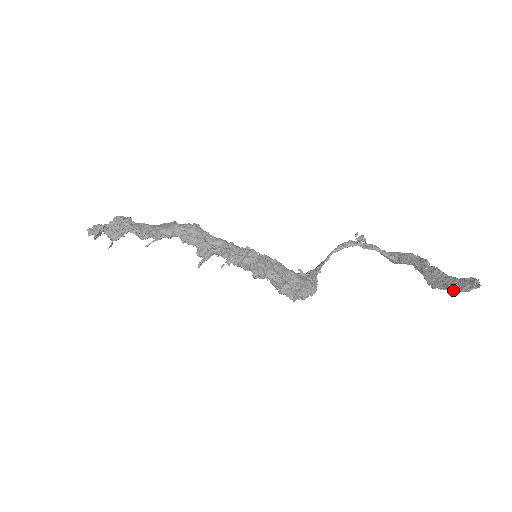
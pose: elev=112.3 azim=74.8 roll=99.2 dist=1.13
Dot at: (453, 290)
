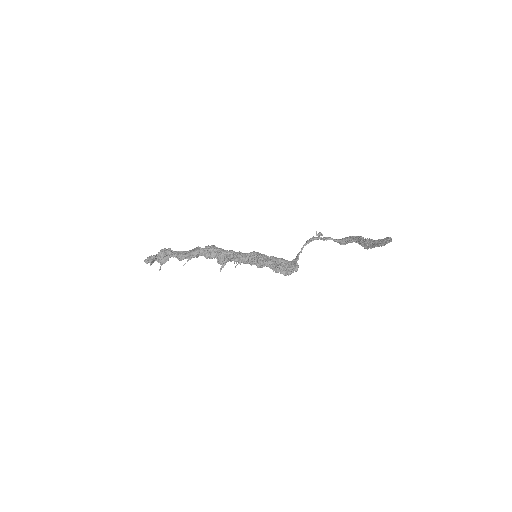
Dot at: (378, 246)
